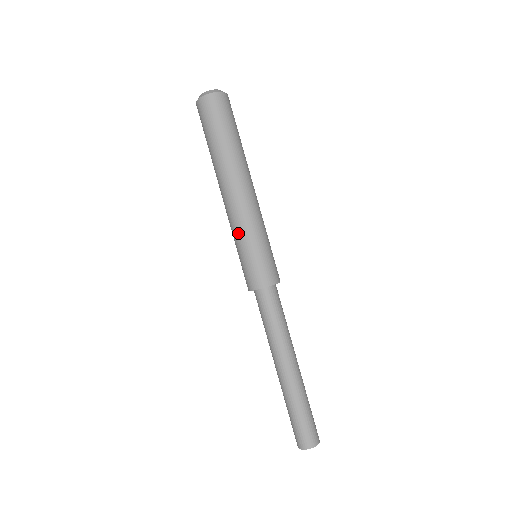
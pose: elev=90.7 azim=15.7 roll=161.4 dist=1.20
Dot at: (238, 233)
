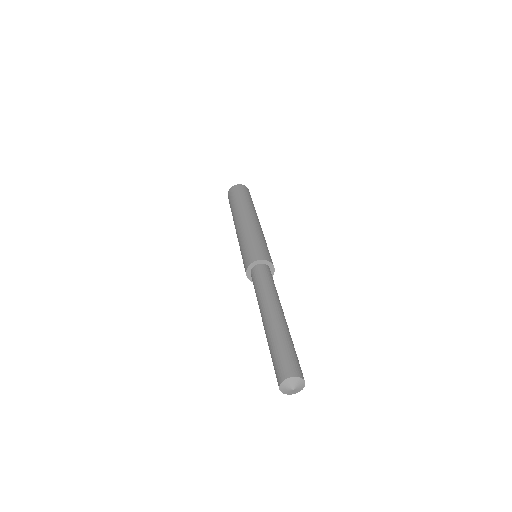
Dot at: (240, 242)
